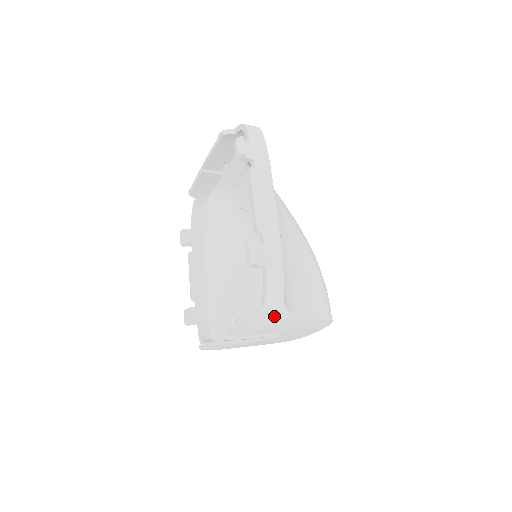
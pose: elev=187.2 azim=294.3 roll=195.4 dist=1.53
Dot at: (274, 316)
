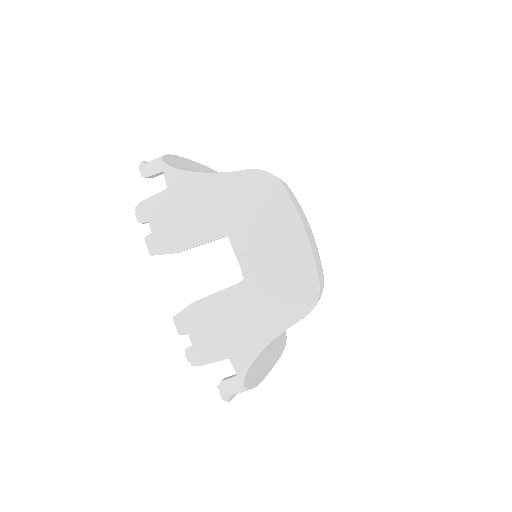
Dot at: (168, 186)
